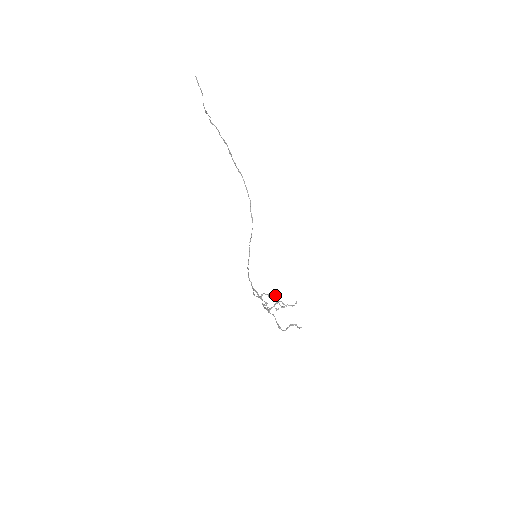
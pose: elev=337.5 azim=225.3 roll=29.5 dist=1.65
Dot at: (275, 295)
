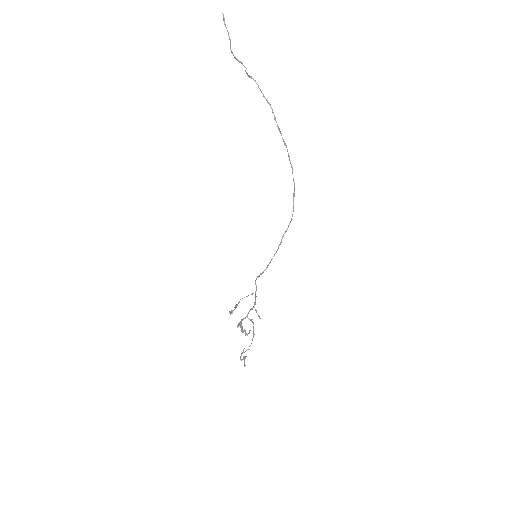
Dot at: (230, 312)
